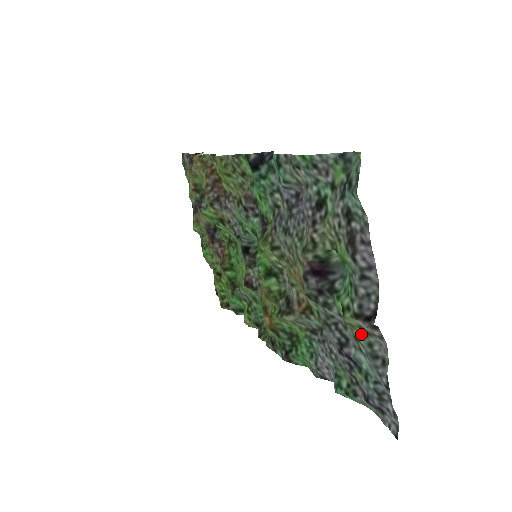
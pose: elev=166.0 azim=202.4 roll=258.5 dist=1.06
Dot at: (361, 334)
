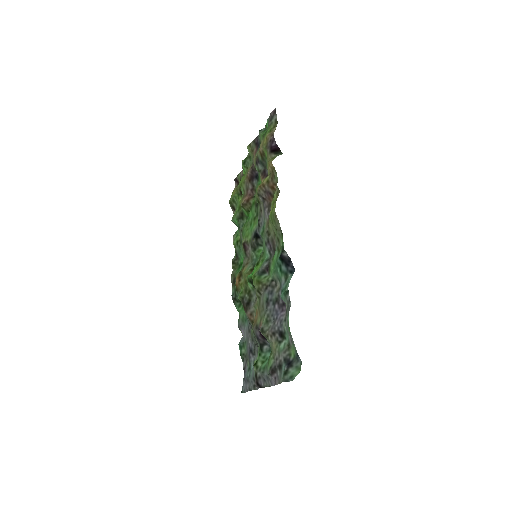
Dot at: occluded
